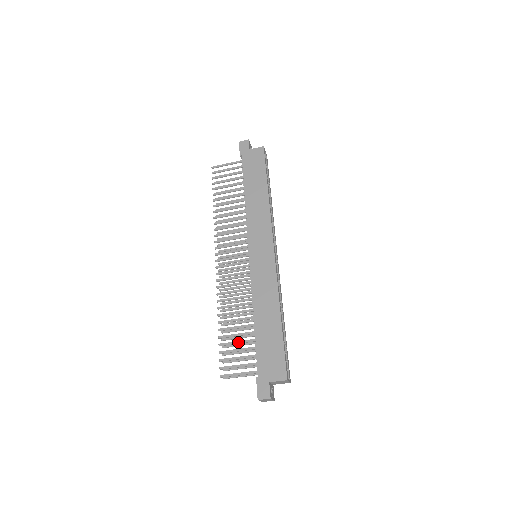
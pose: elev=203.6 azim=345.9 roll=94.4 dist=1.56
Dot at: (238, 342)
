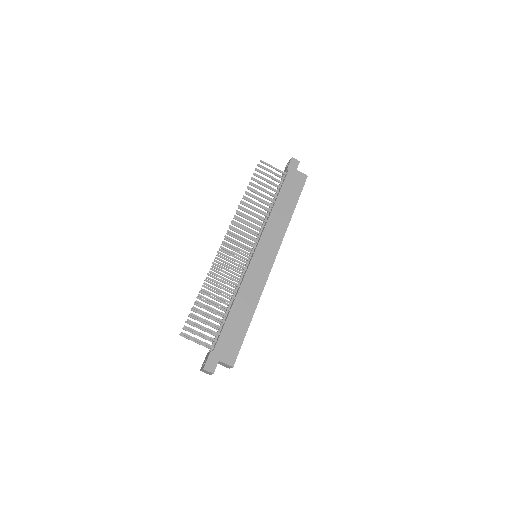
Dot at: (210, 315)
